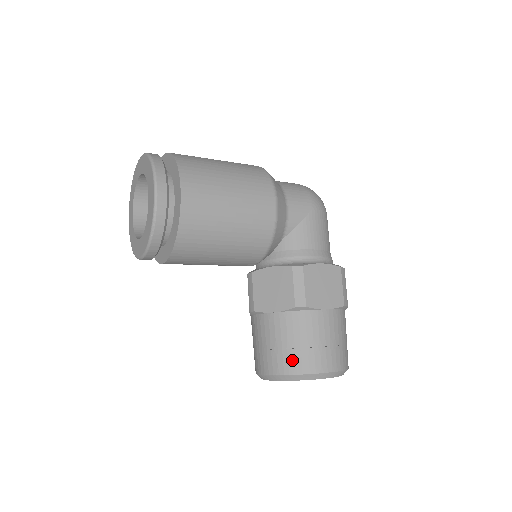
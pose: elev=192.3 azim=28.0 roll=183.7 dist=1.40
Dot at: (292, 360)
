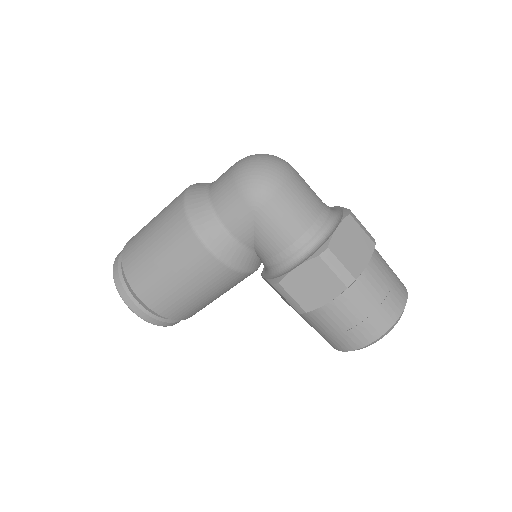
Dot at: (331, 342)
